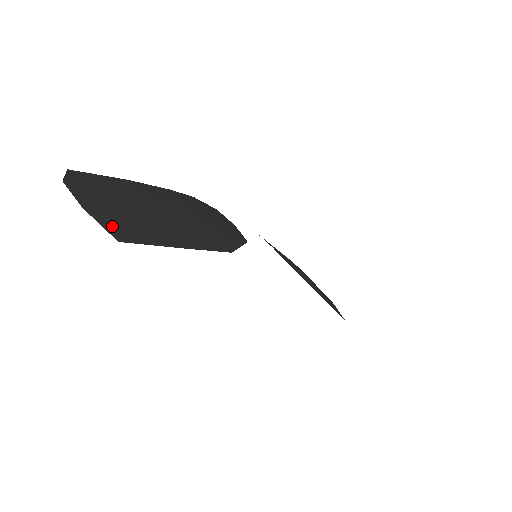
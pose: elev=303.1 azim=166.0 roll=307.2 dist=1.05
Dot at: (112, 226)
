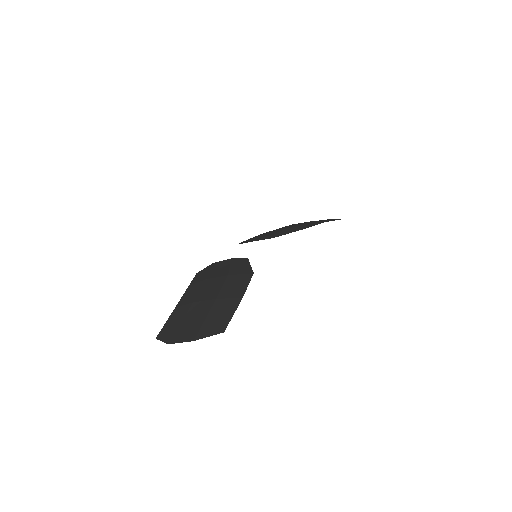
Dot at: (212, 331)
